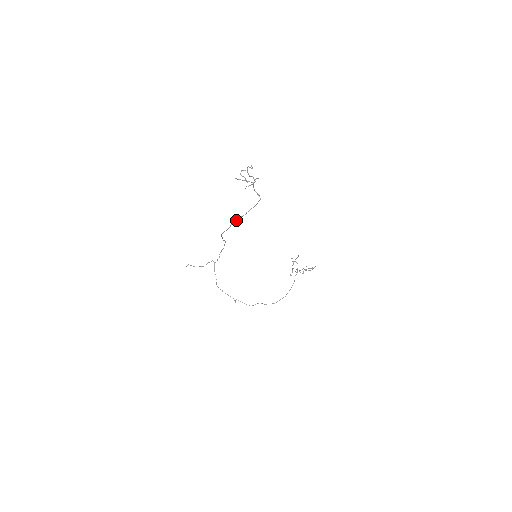
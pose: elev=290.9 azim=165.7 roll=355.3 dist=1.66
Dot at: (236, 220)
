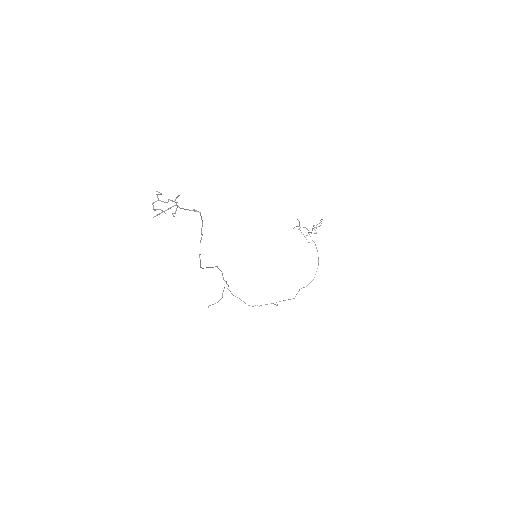
Dot at: occluded
